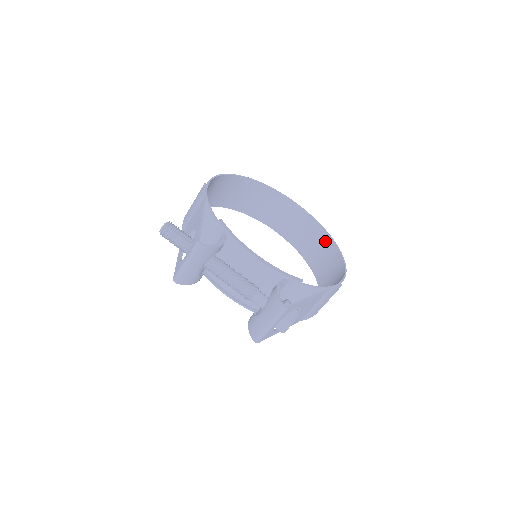
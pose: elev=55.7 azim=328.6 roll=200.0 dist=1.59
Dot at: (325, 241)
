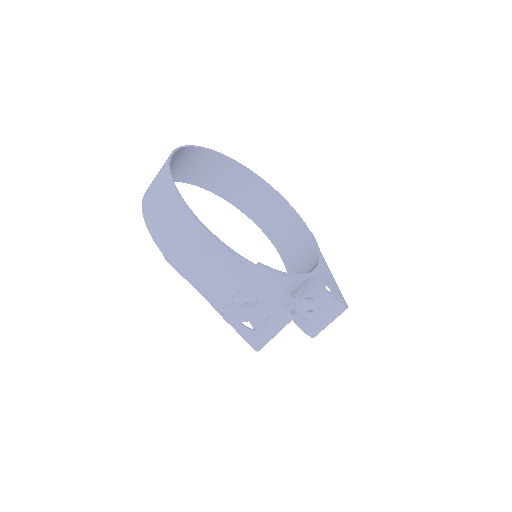
Dot at: (246, 177)
